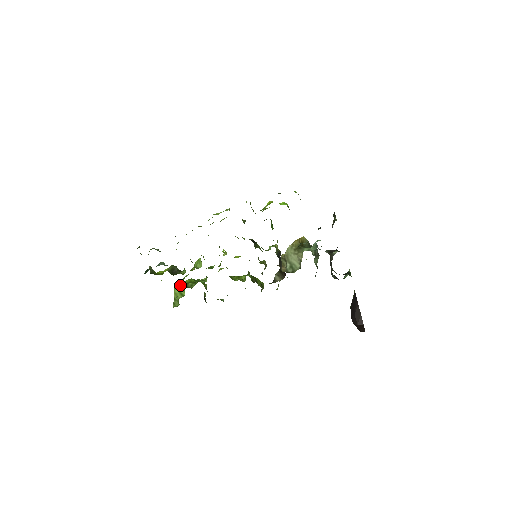
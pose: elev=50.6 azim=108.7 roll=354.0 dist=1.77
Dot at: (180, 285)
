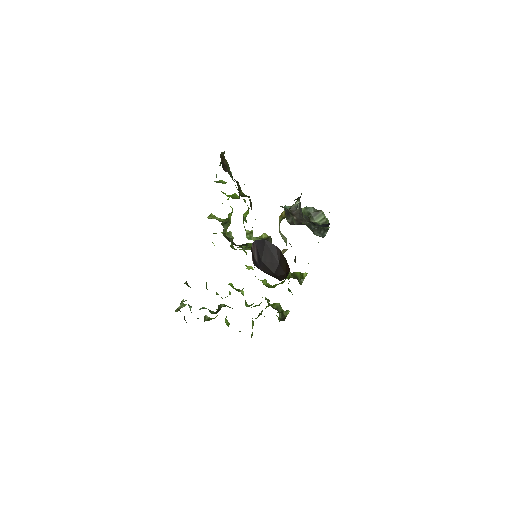
Dot at: occluded
